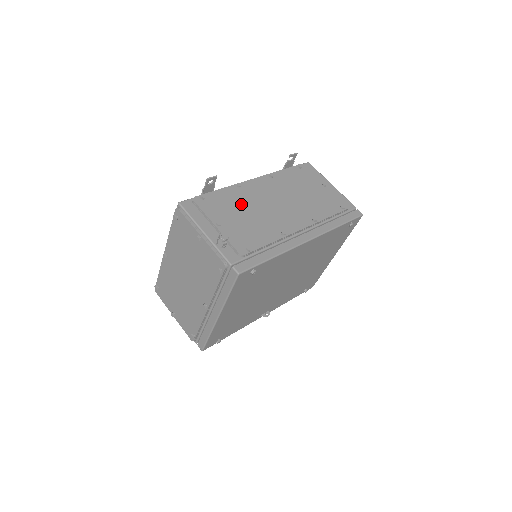
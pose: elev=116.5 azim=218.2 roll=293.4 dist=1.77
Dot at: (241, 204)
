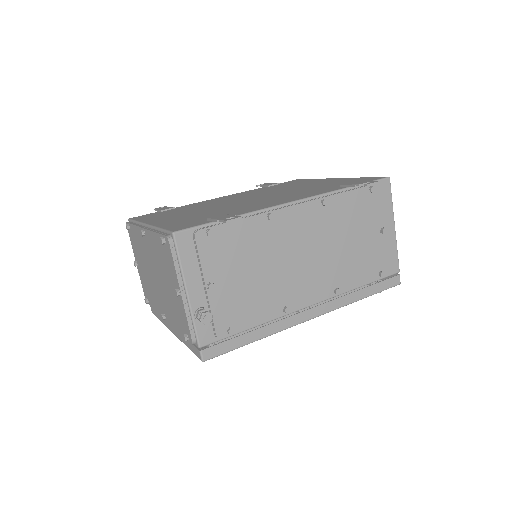
Dot at: (257, 252)
